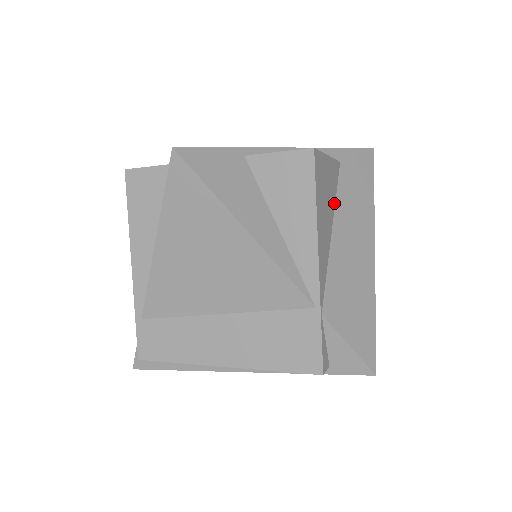
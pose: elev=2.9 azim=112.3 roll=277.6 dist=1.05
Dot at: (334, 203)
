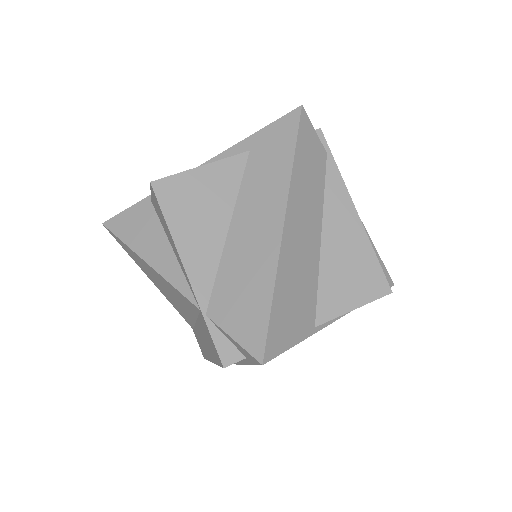
Dot at: (233, 200)
